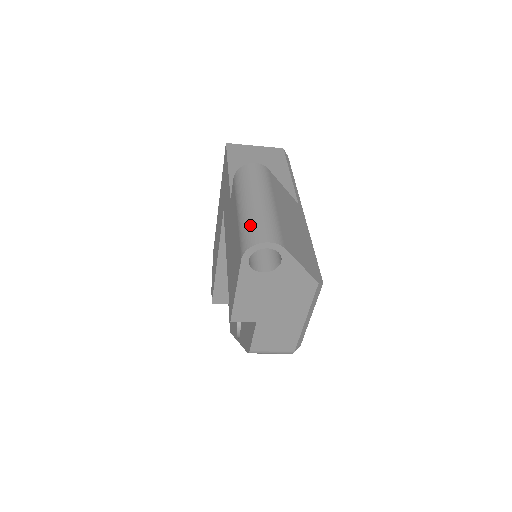
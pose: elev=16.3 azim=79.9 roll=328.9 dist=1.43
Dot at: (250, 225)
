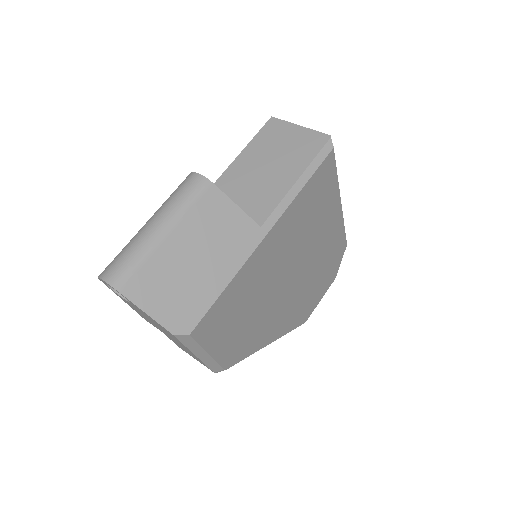
Dot at: (119, 253)
